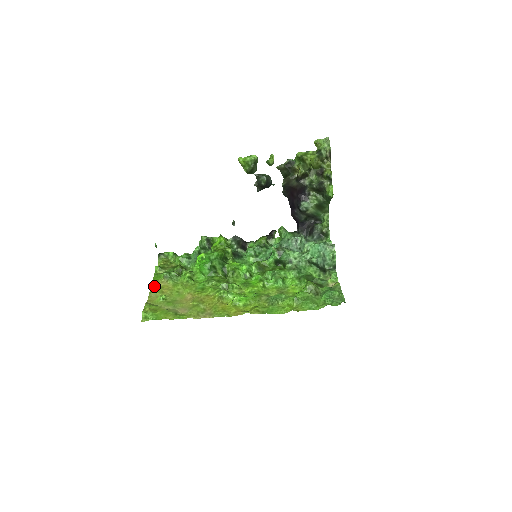
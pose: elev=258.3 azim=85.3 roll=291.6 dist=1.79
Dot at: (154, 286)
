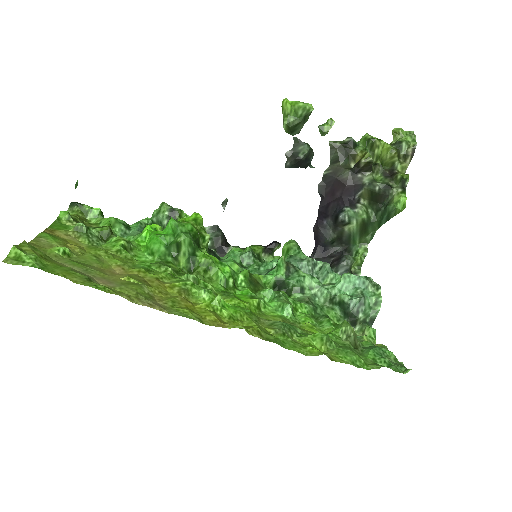
Dot at: (50, 232)
